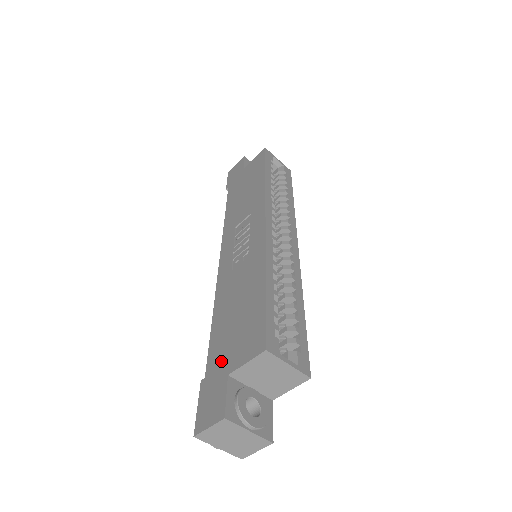
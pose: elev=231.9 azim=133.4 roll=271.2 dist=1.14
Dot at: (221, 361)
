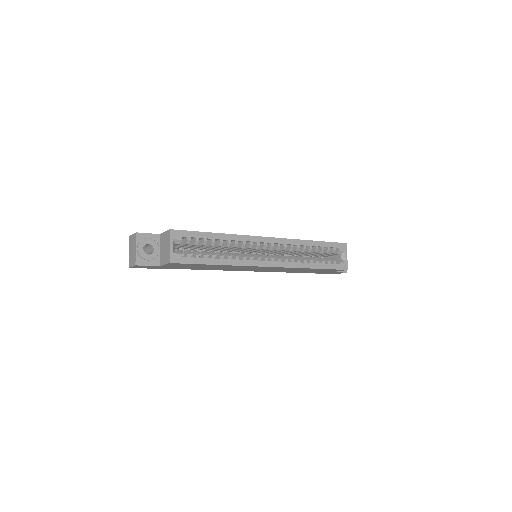
Dot at: occluded
